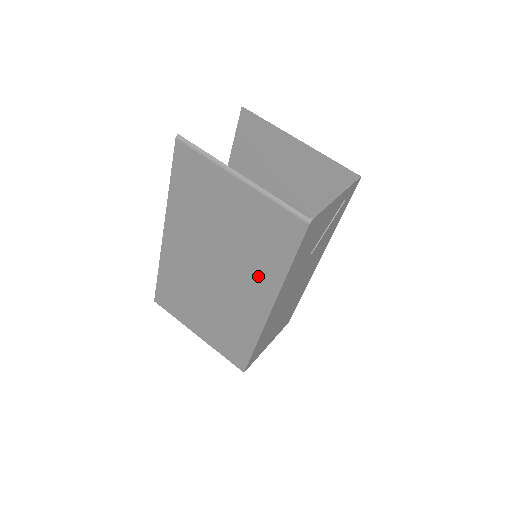
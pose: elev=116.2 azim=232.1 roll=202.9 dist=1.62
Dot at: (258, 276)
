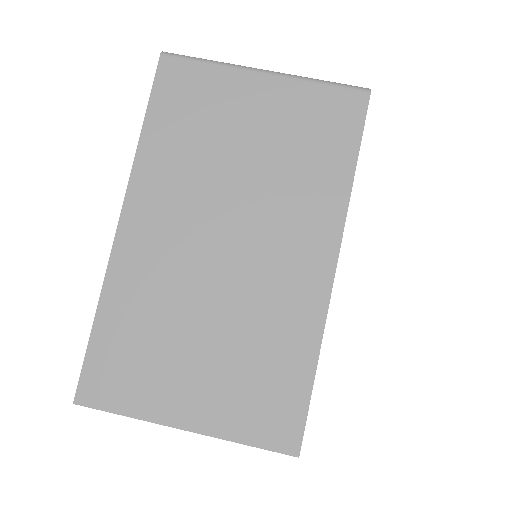
Dot at: (307, 209)
